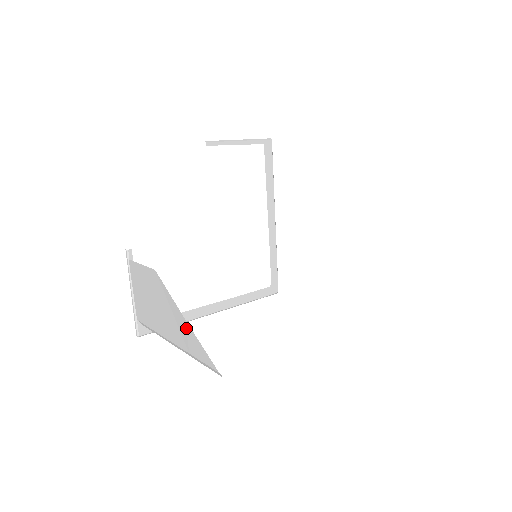
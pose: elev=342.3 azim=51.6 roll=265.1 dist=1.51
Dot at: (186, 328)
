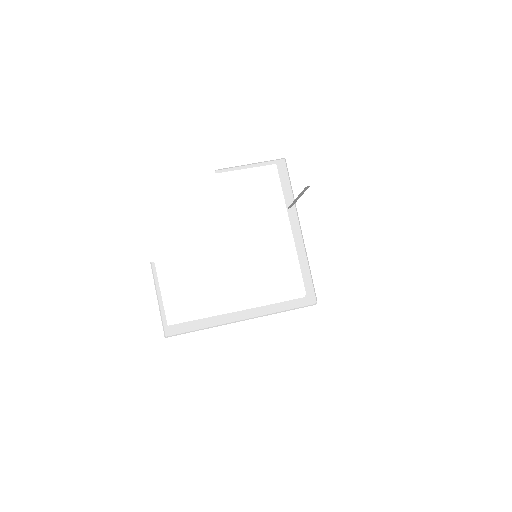
Dot at: occluded
